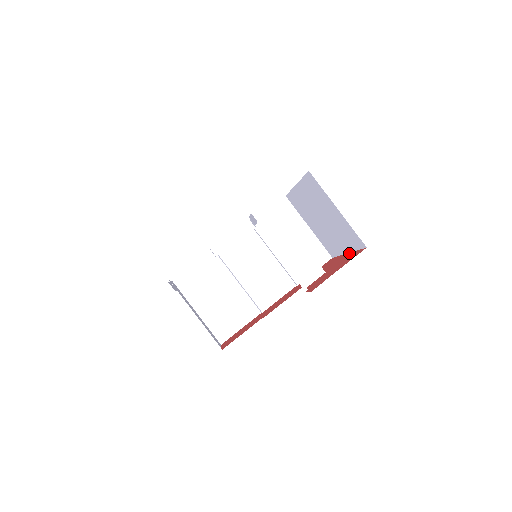
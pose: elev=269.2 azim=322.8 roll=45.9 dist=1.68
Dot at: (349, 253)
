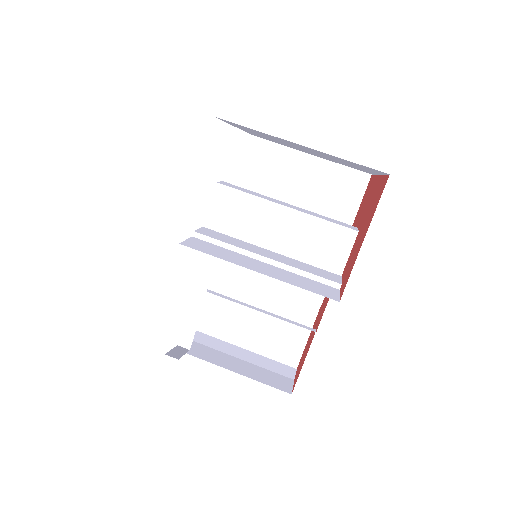
Dot at: (378, 178)
